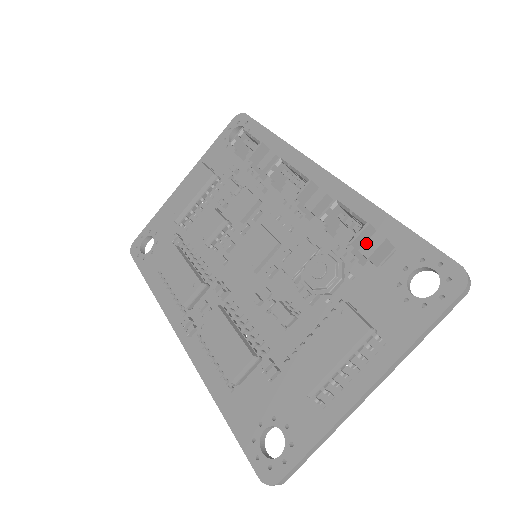
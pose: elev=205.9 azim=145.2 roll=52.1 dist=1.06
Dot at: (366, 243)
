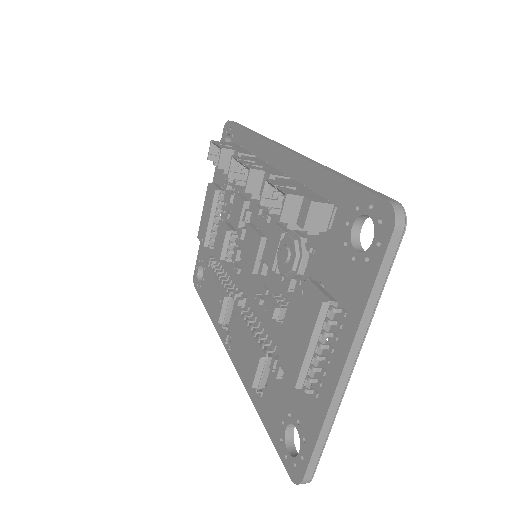
Dot at: (299, 213)
